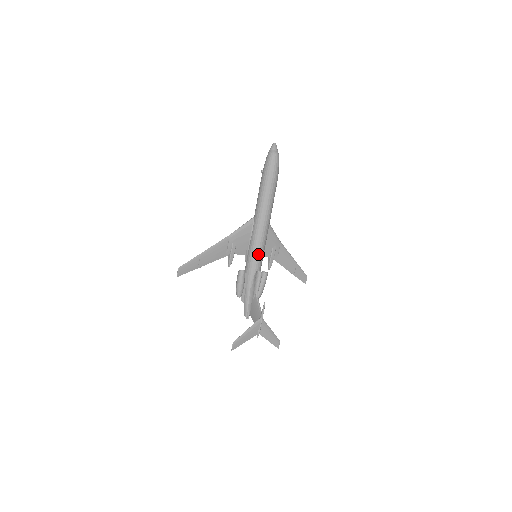
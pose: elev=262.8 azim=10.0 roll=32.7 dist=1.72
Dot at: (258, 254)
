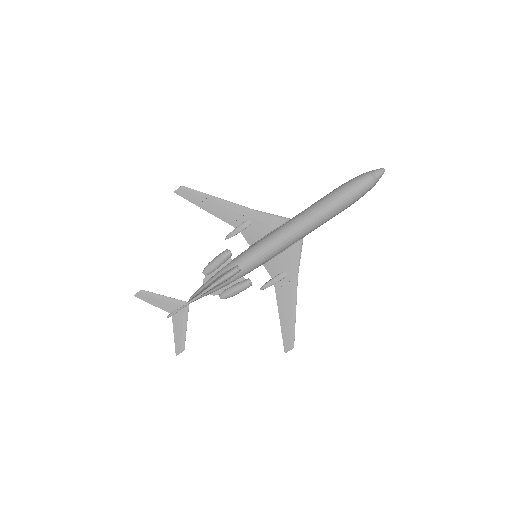
Dot at: (256, 253)
